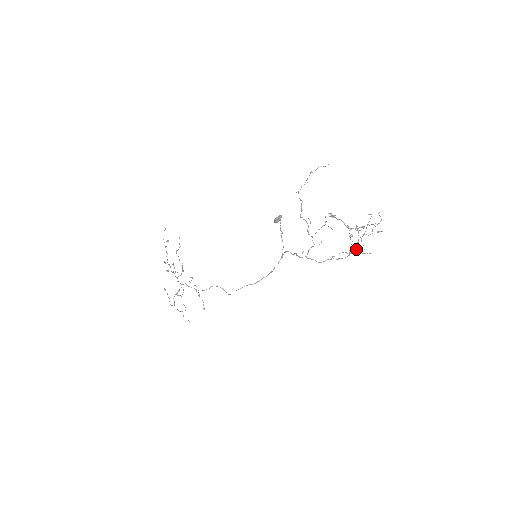
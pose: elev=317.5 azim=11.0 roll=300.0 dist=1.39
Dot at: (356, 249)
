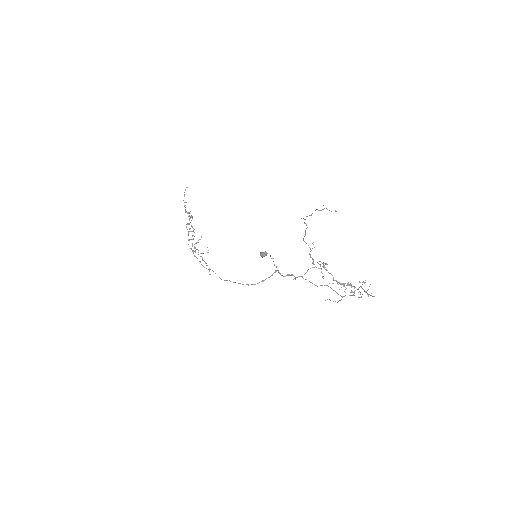
Dot at: (350, 295)
